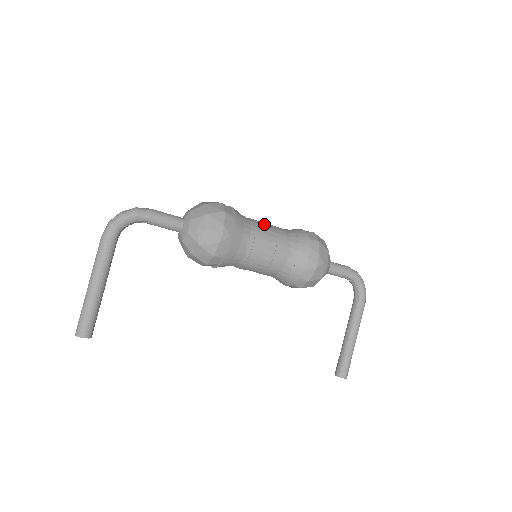
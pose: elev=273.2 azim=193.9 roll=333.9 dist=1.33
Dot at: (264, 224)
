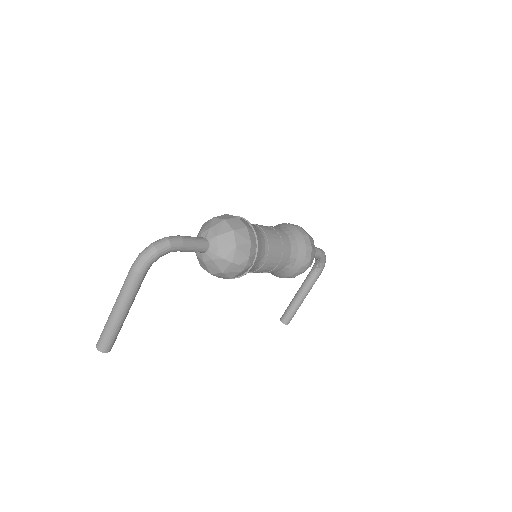
Dot at: (273, 236)
